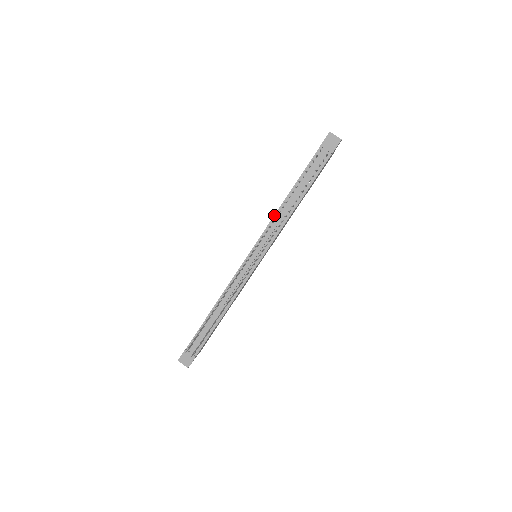
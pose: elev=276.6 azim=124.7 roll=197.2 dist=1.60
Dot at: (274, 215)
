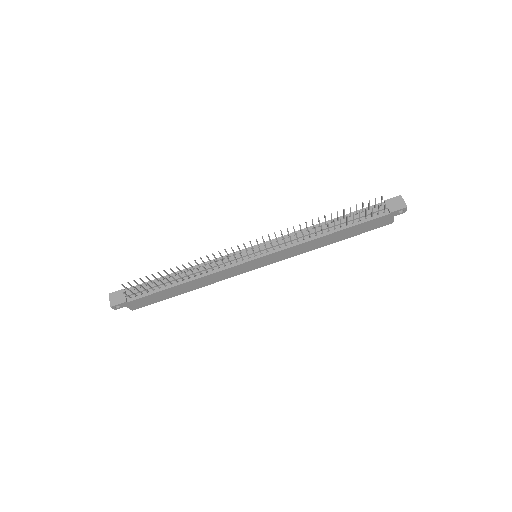
Dot at: occluded
